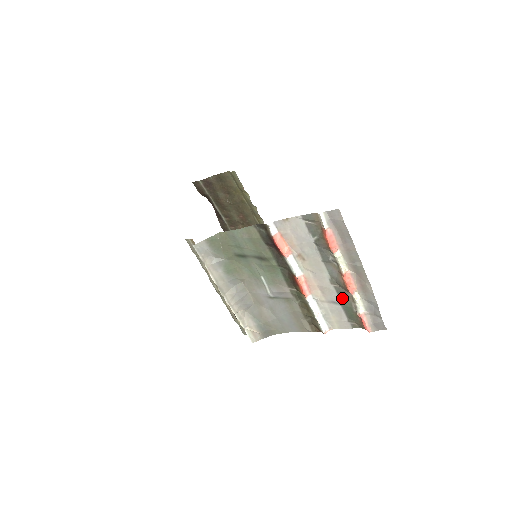
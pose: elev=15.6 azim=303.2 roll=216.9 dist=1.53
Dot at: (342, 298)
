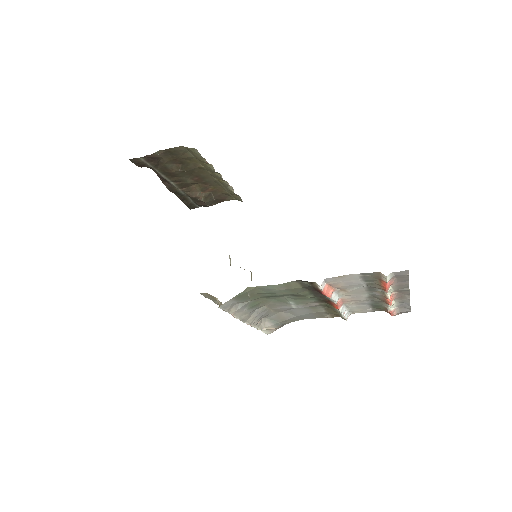
Dot at: (374, 302)
